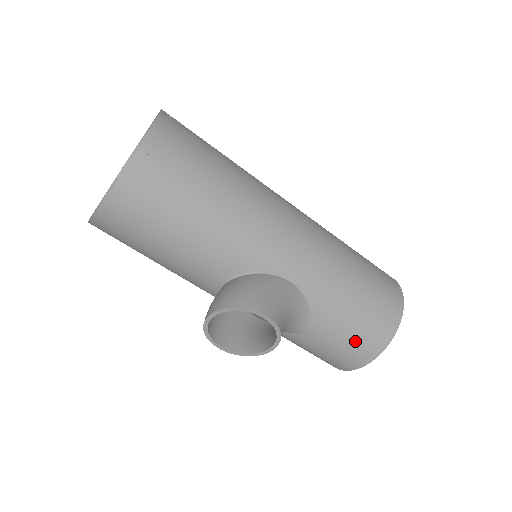
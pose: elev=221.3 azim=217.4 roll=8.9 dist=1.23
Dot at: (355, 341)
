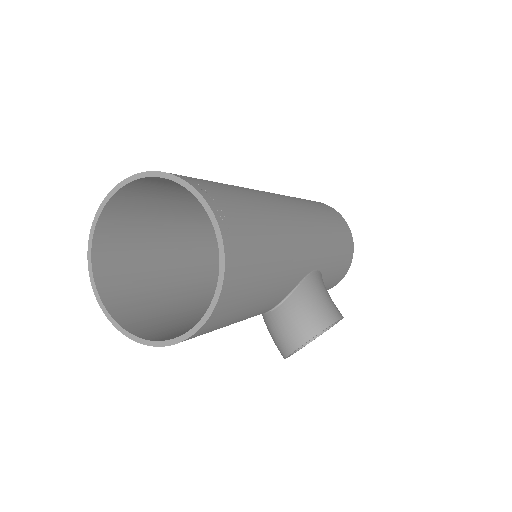
Dot at: (338, 276)
